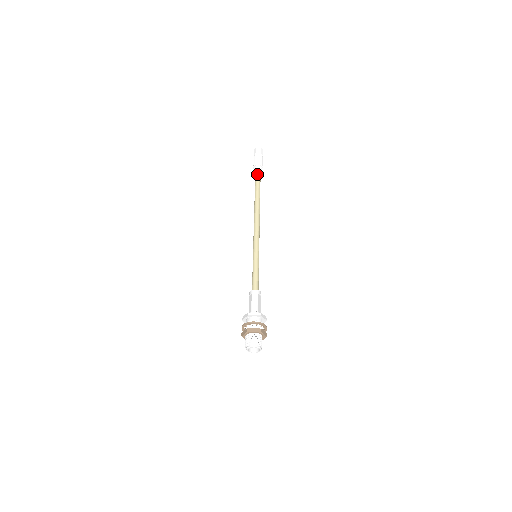
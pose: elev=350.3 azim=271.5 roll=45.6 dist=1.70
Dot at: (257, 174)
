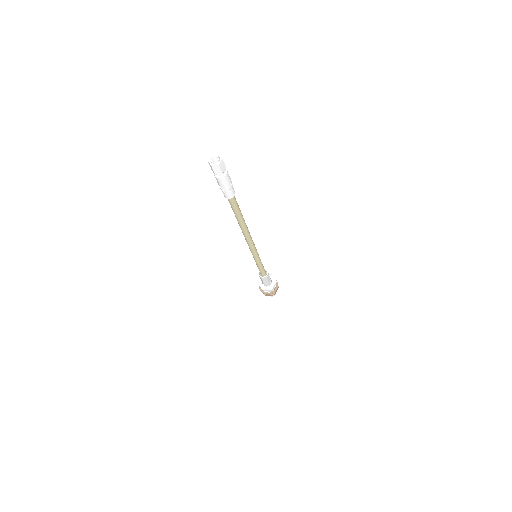
Dot at: (226, 196)
